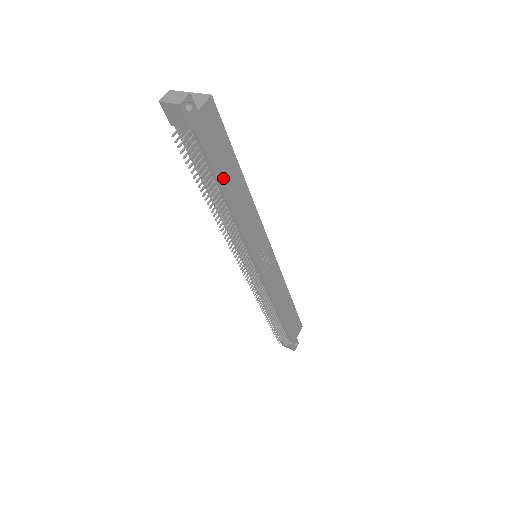
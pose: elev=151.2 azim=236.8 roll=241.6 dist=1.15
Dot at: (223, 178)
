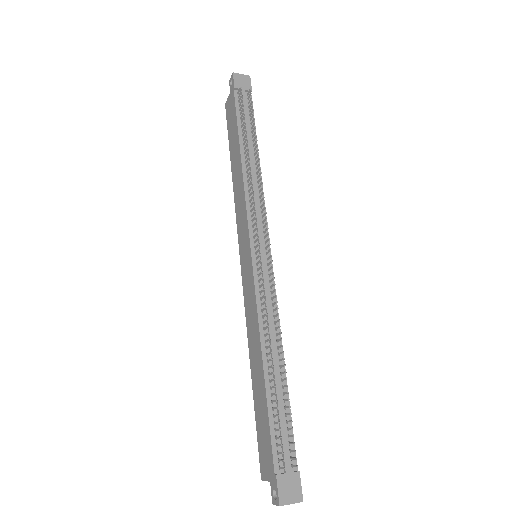
Dot at: occluded
